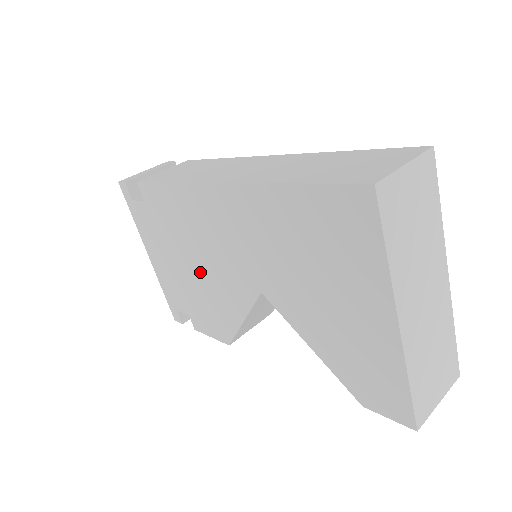
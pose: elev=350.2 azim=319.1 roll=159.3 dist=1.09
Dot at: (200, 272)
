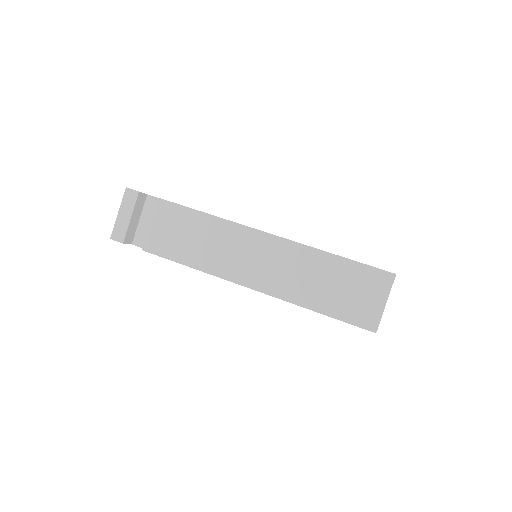
Dot at: occluded
